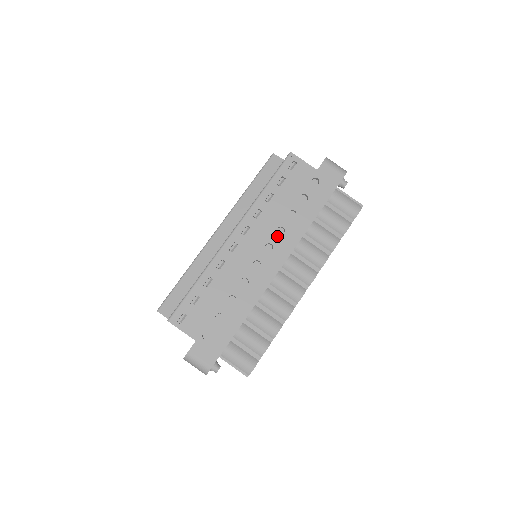
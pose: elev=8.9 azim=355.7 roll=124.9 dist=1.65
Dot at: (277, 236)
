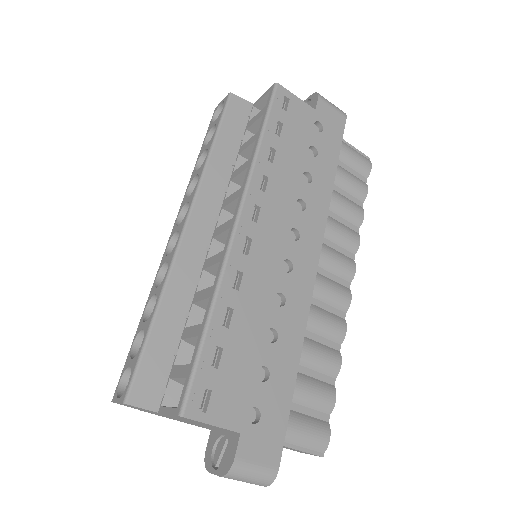
Dot at: (299, 215)
